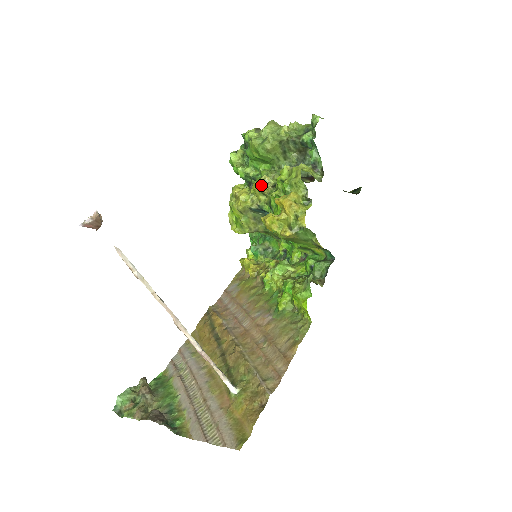
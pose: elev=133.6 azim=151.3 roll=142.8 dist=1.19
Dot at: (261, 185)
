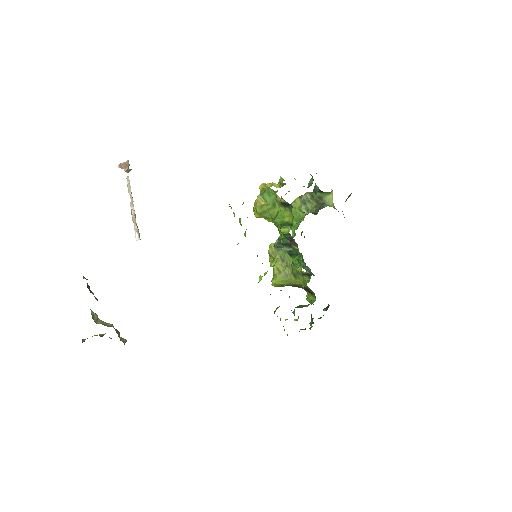
Dot at: occluded
